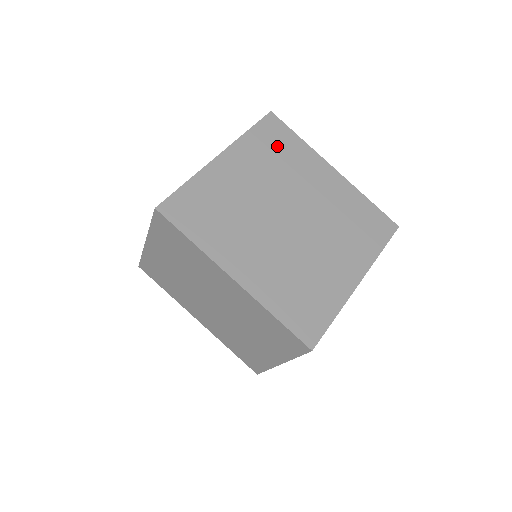
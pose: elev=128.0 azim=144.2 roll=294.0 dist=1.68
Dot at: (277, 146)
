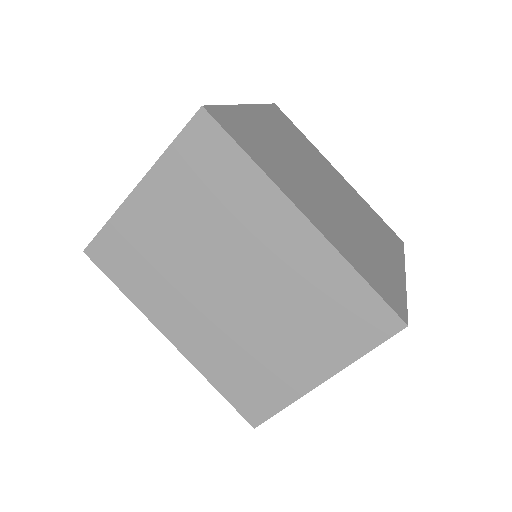
Dot at: (291, 130)
